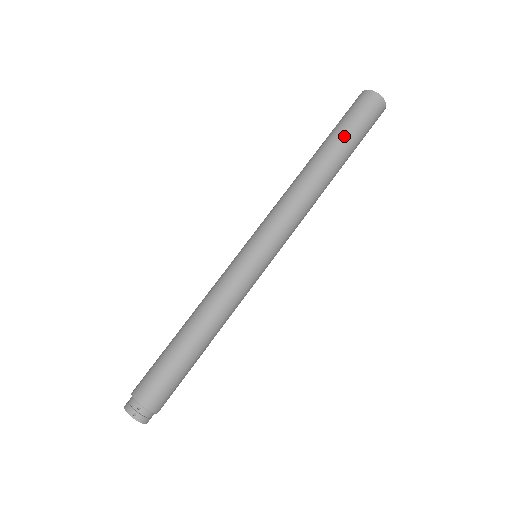
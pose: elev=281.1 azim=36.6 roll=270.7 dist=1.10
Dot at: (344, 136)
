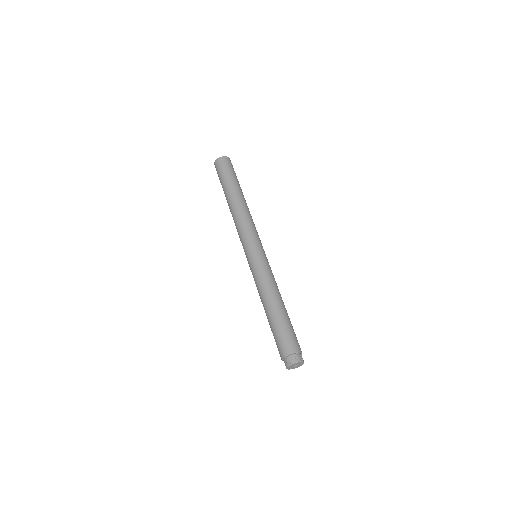
Dot at: (227, 183)
